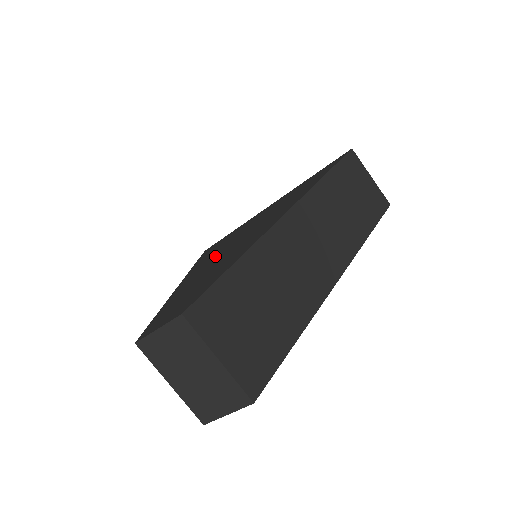
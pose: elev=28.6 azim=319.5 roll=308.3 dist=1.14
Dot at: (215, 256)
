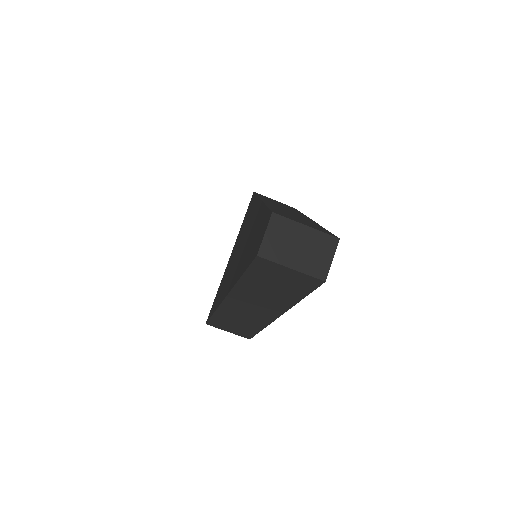
Dot at: (234, 269)
